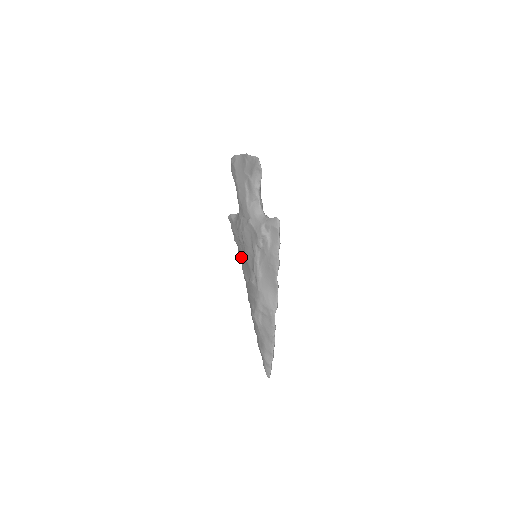
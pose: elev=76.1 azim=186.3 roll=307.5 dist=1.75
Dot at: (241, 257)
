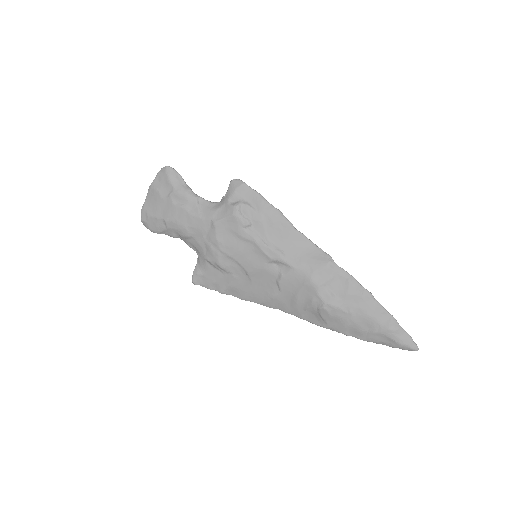
Dot at: (246, 290)
